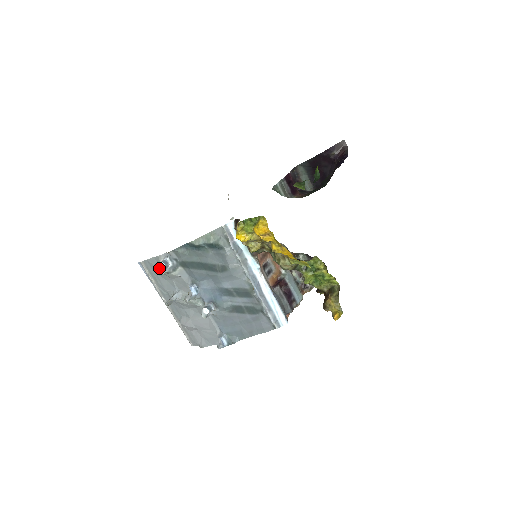
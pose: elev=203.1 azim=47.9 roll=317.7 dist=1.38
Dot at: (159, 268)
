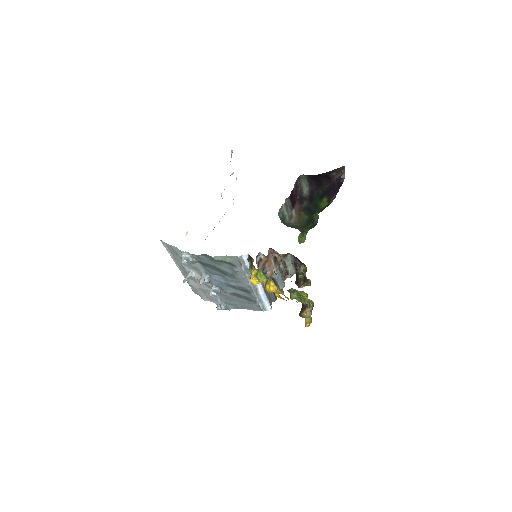
Dot at: (180, 255)
